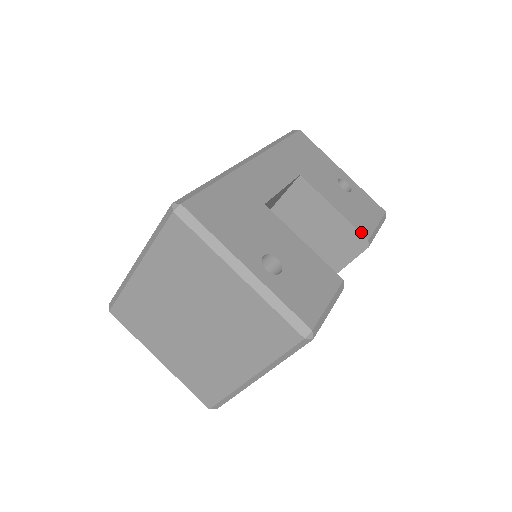
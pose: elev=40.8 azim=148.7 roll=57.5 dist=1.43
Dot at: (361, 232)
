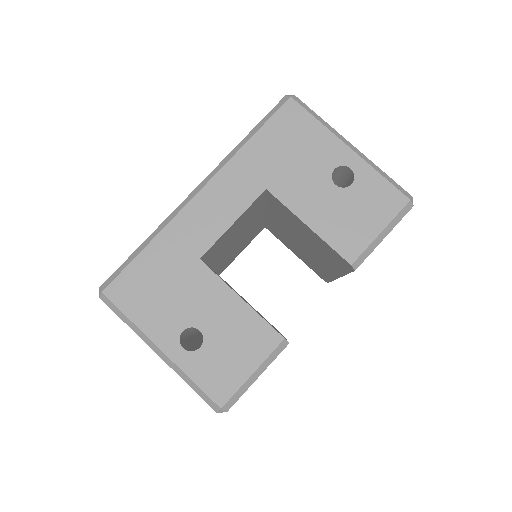
Dot at: (342, 255)
